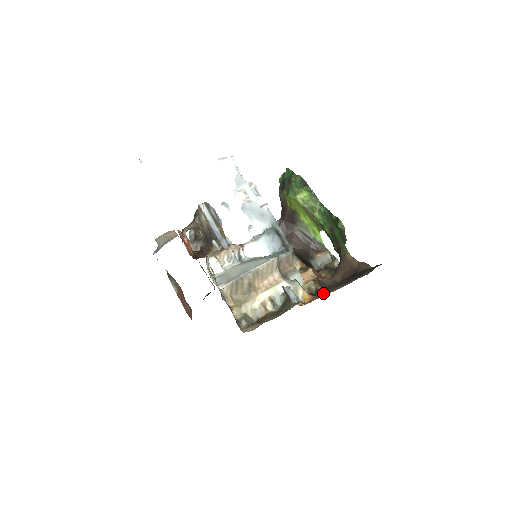
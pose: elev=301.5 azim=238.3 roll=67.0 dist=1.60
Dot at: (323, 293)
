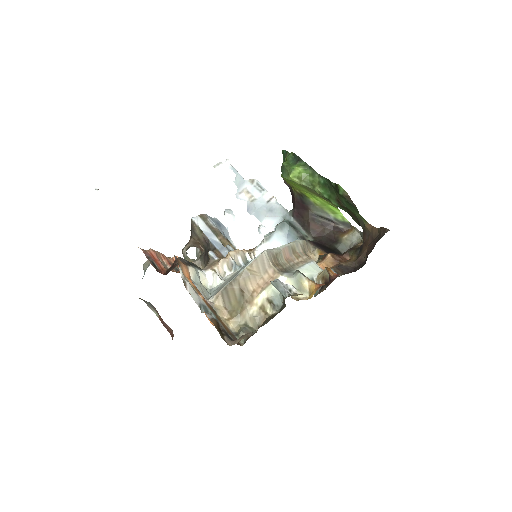
Dot at: (335, 278)
